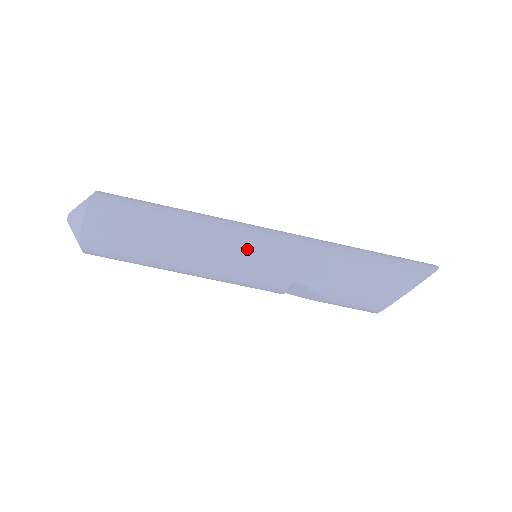
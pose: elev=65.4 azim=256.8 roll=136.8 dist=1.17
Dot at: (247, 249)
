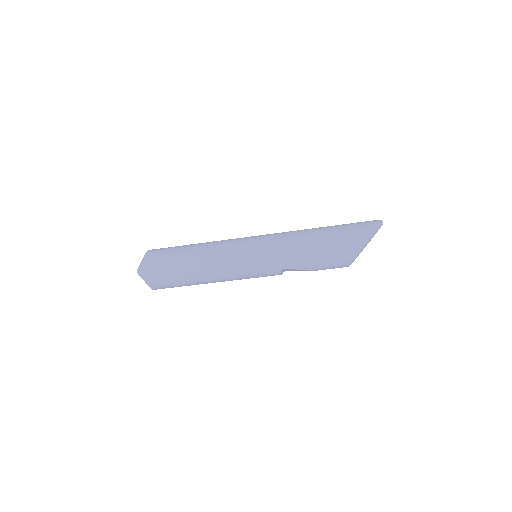
Dot at: (245, 260)
